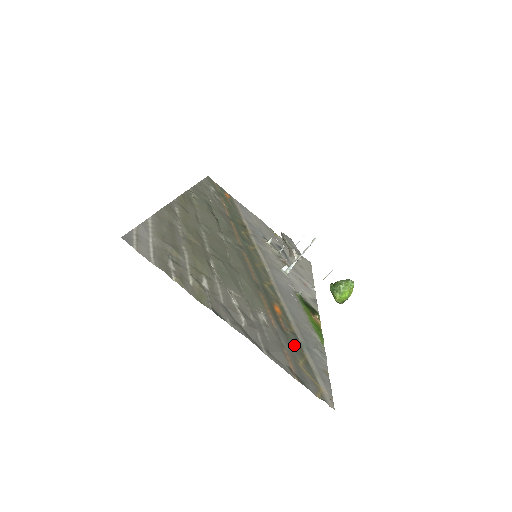
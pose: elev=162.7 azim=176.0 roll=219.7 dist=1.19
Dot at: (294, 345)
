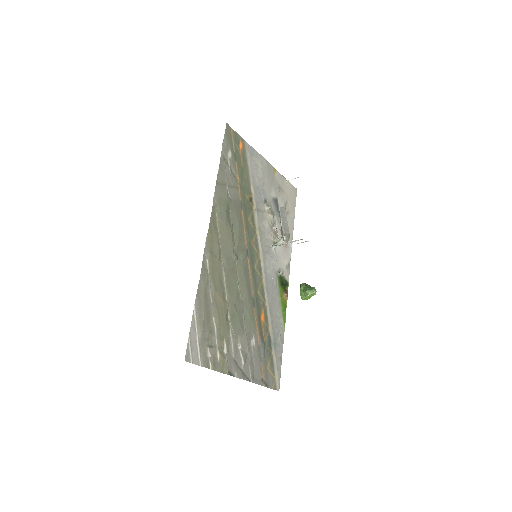
Dot at: (267, 350)
